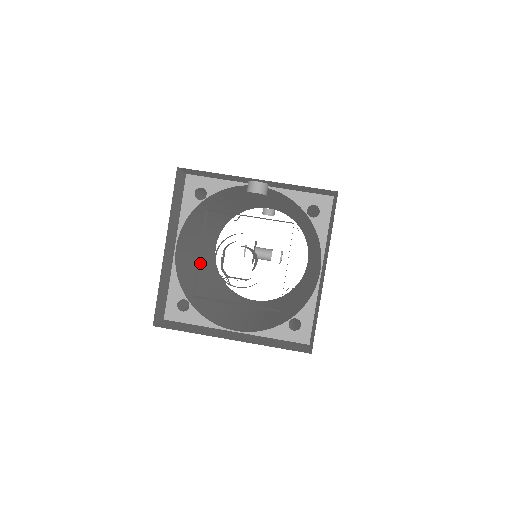
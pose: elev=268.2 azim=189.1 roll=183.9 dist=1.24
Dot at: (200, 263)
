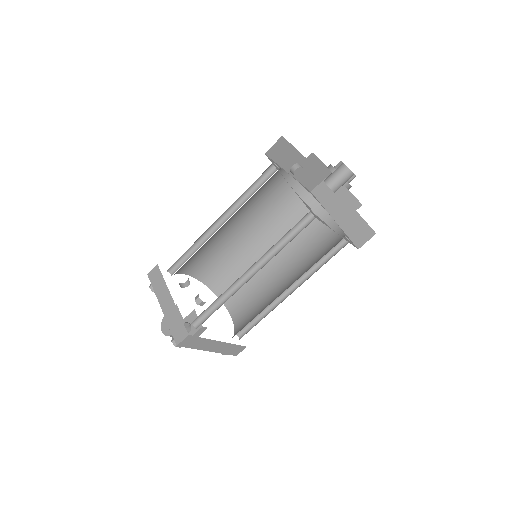
Dot at: occluded
